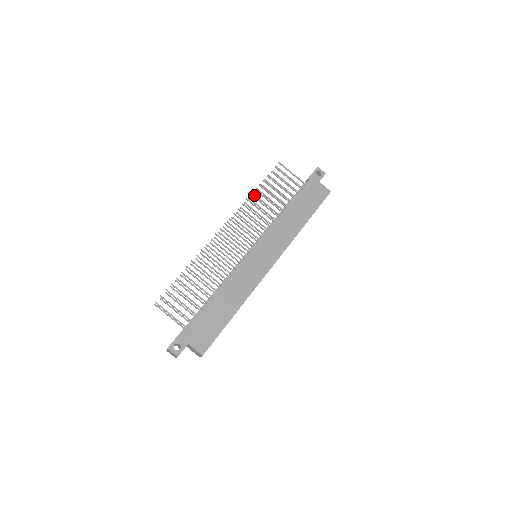
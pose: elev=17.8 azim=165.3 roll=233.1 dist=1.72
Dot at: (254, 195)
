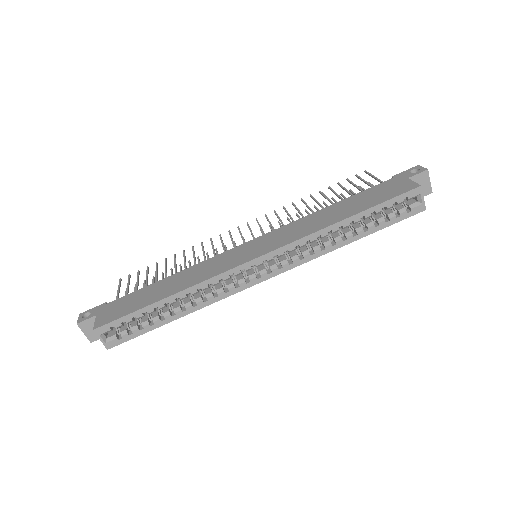
Dot at: (315, 207)
